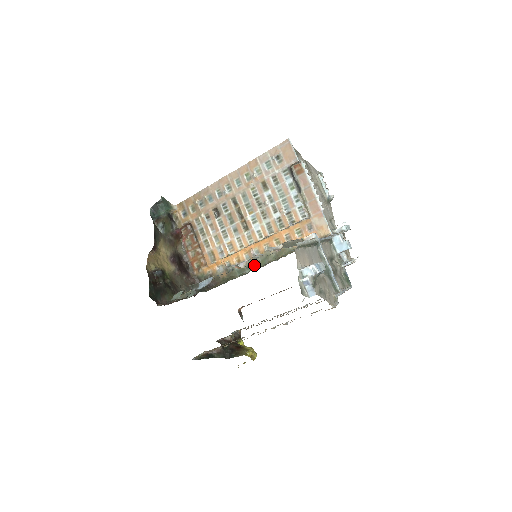
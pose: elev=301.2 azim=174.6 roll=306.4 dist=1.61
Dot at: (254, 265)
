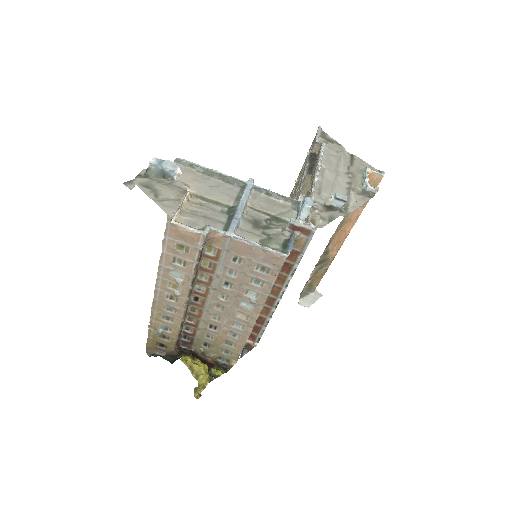
Dot at: occluded
